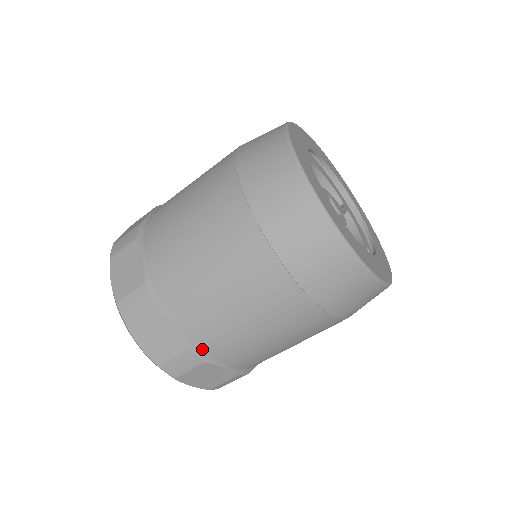
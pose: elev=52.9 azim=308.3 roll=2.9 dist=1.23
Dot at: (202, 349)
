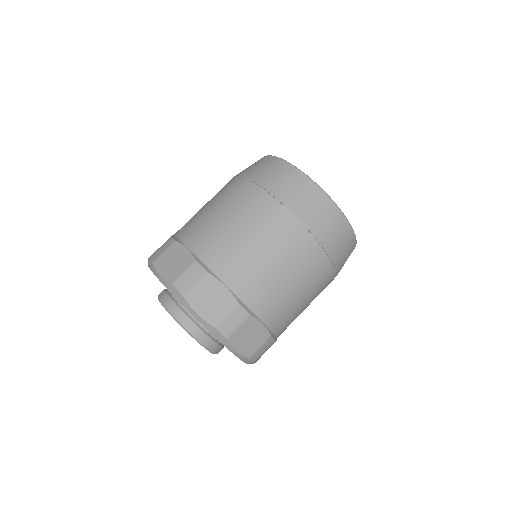
Dot at: (247, 303)
